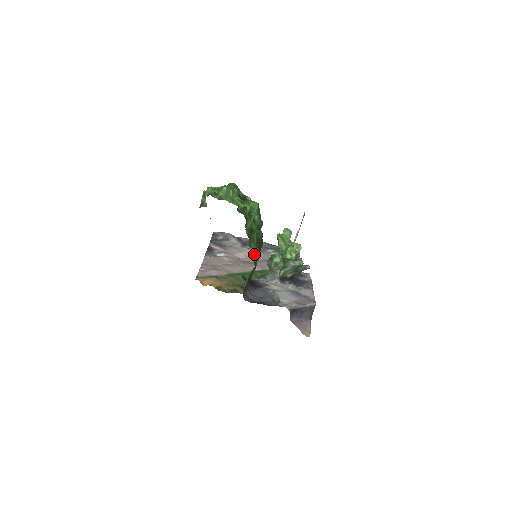
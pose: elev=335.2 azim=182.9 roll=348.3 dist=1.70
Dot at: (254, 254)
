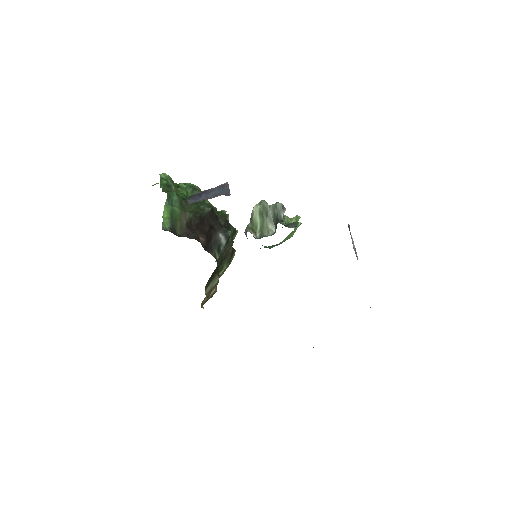
Dot at: occluded
